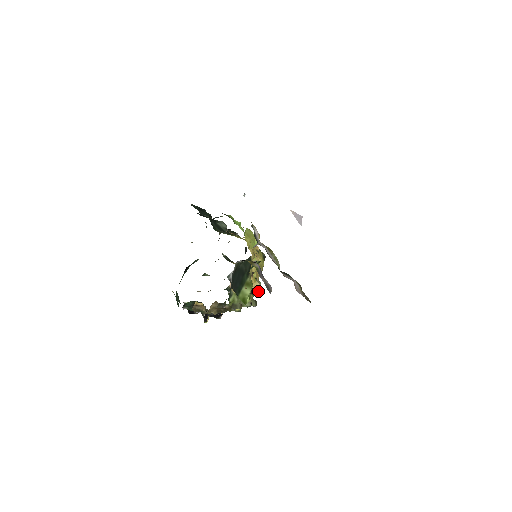
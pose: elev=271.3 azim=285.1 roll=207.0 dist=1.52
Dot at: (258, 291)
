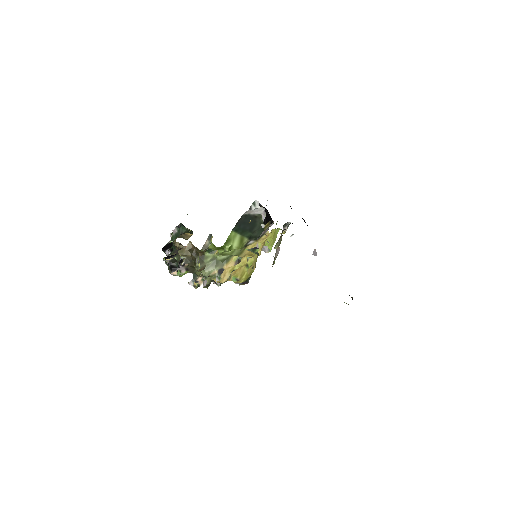
Dot at: (222, 279)
